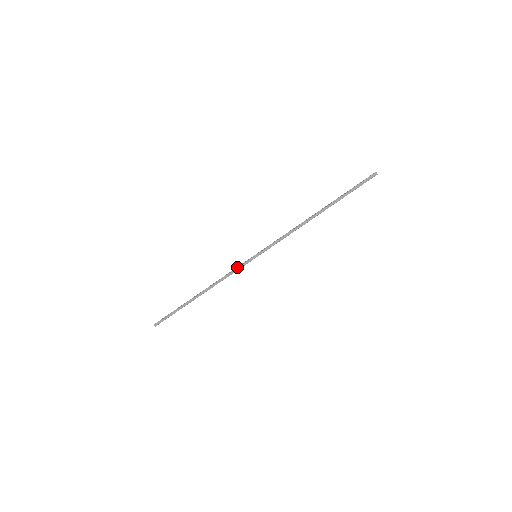
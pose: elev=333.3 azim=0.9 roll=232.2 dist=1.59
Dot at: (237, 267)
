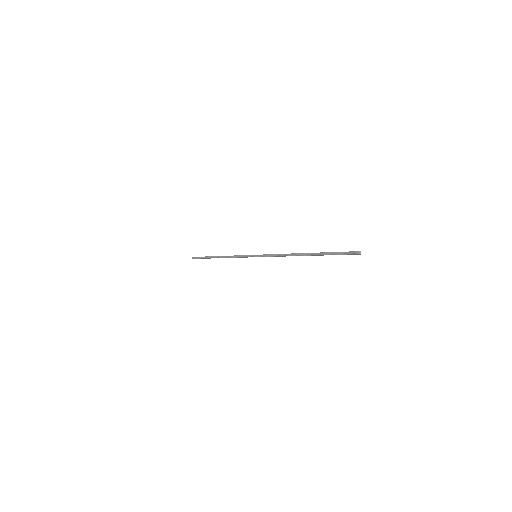
Dot at: (242, 256)
